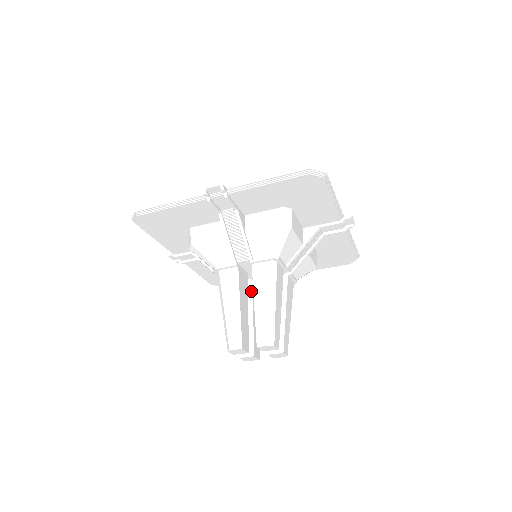
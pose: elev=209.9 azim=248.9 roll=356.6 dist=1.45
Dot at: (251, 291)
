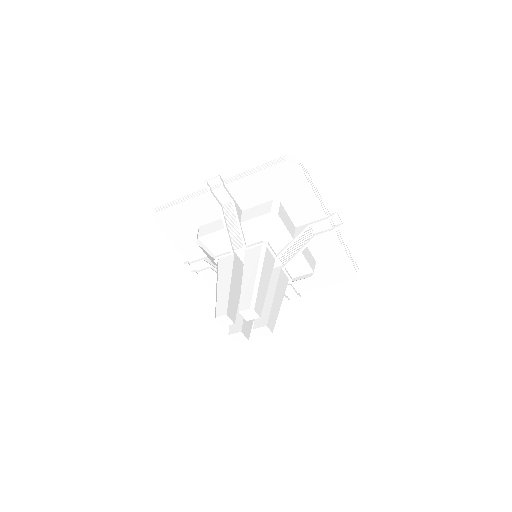
Dot at: occluded
